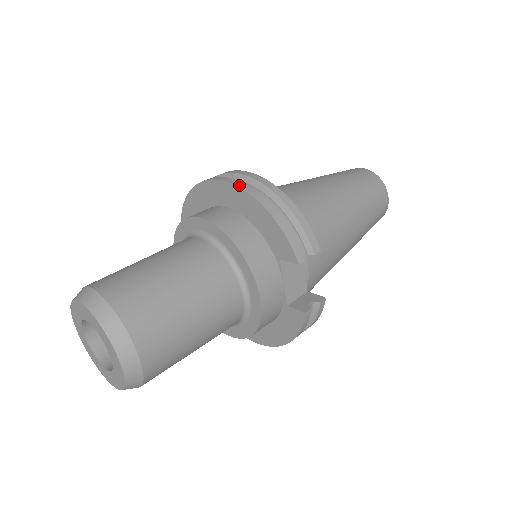
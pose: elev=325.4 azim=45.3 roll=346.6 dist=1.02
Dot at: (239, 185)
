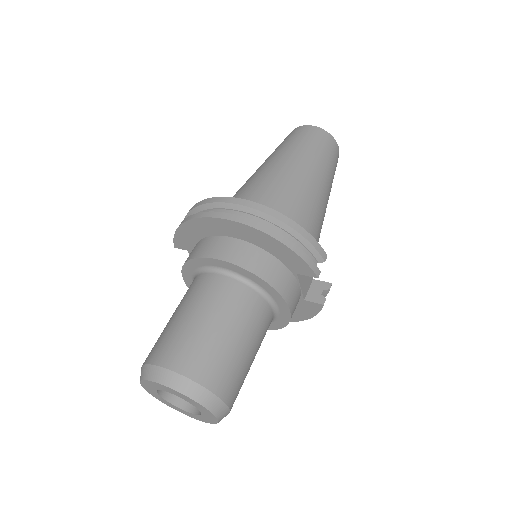
Dot at: (248, 223)
